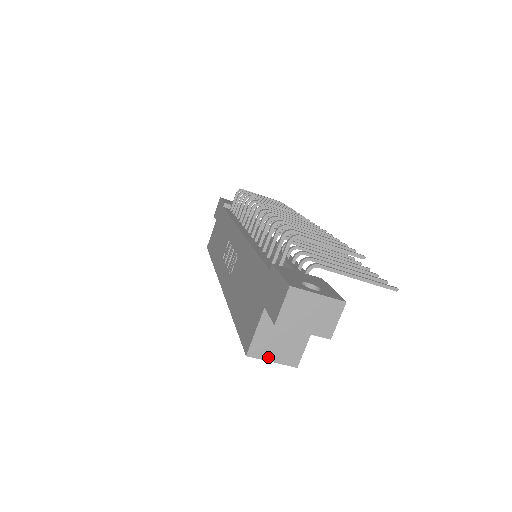
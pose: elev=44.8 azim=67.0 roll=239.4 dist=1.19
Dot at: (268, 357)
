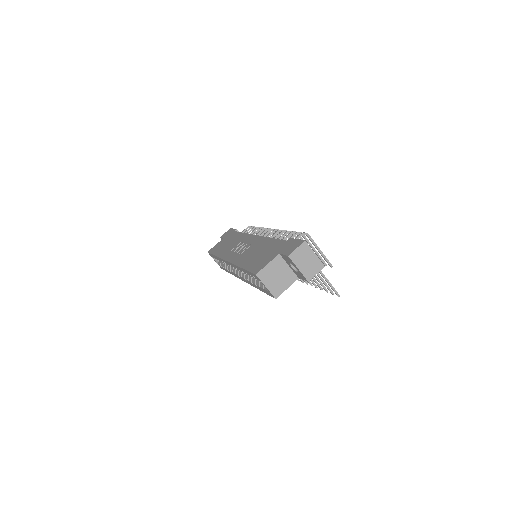
Dot at: (266, 283)
